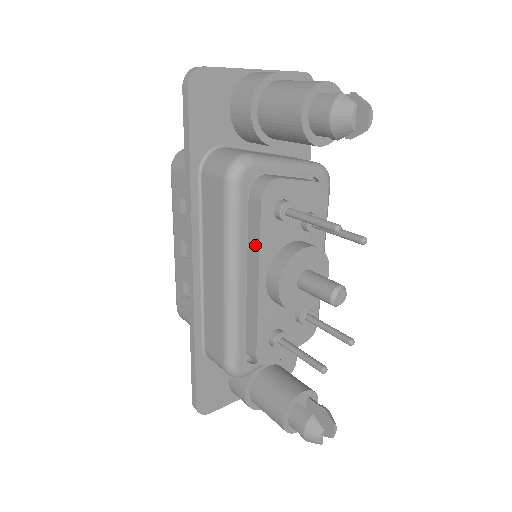
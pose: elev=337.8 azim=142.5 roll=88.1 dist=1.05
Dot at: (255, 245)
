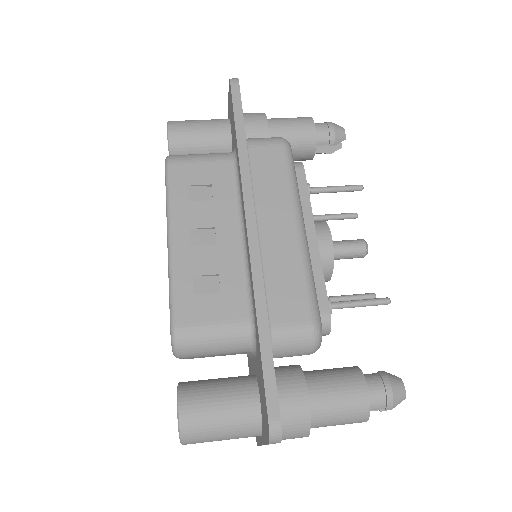
Dot at: (305, 204)
